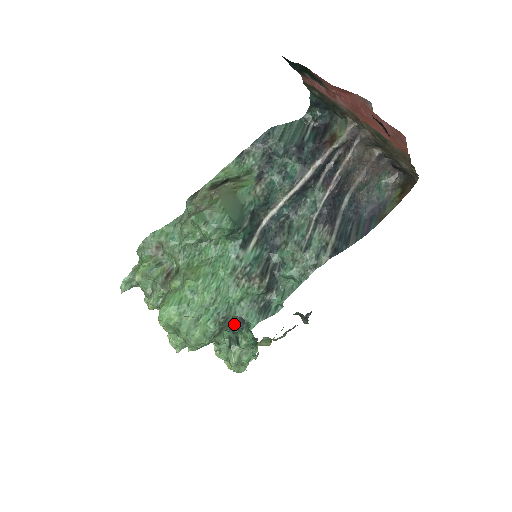
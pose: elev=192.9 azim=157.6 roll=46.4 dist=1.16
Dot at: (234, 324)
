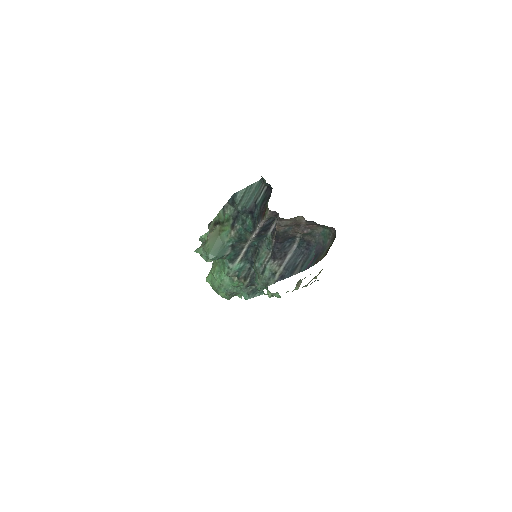
Dot at: occluded
